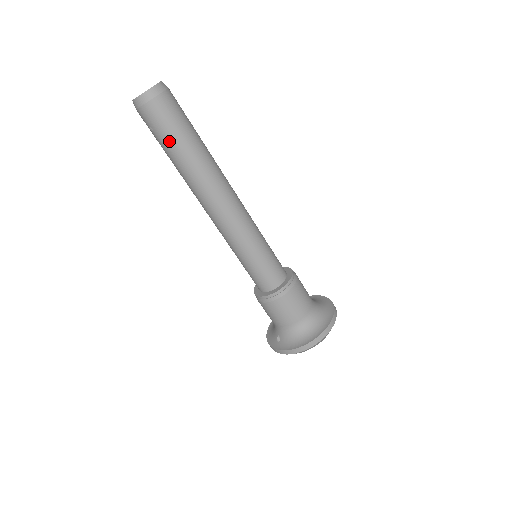
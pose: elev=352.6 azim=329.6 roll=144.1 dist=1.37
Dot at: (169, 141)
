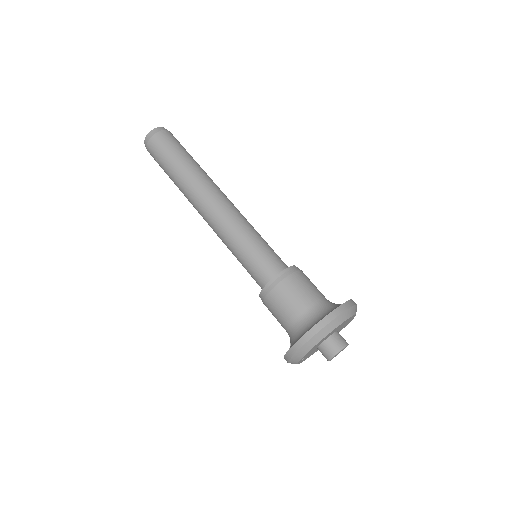
Dot at: (166, 162)
